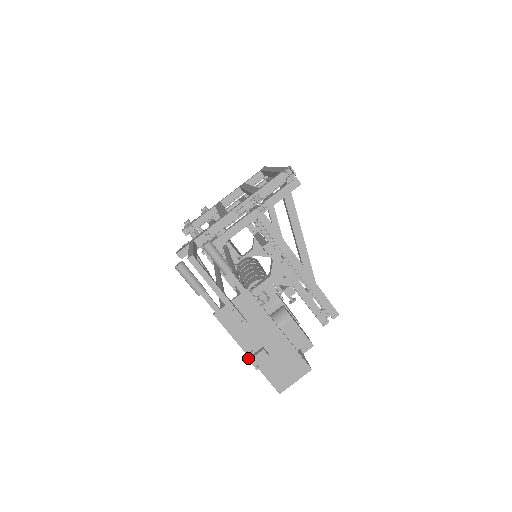
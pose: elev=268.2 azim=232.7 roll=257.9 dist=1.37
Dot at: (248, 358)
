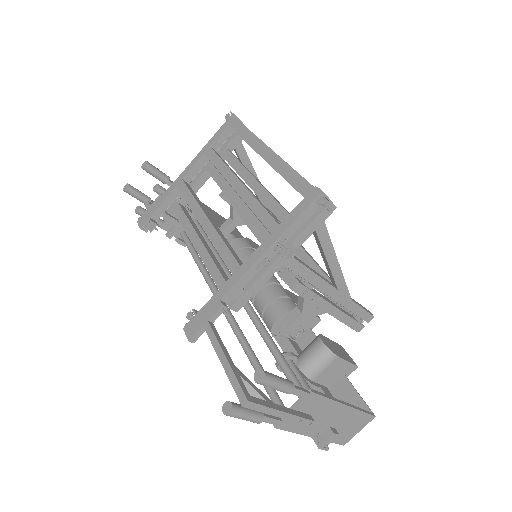
Dot at: (318, 447)
